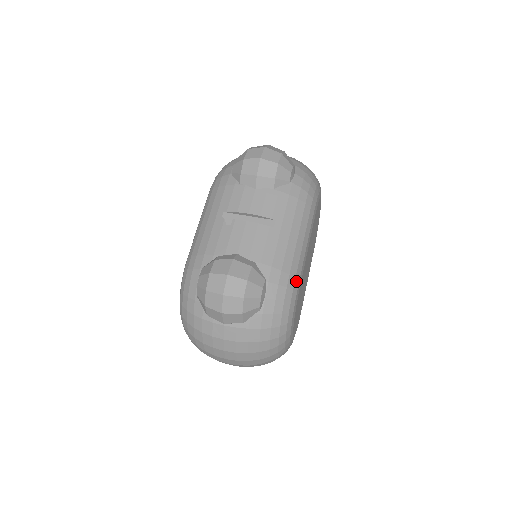
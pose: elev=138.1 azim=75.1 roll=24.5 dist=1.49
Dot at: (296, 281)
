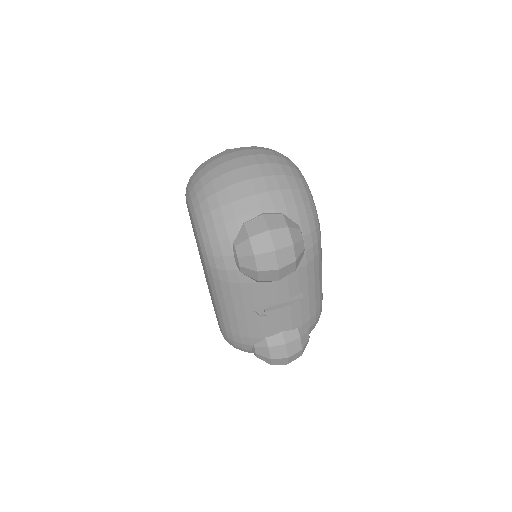
Dot at: occluded
